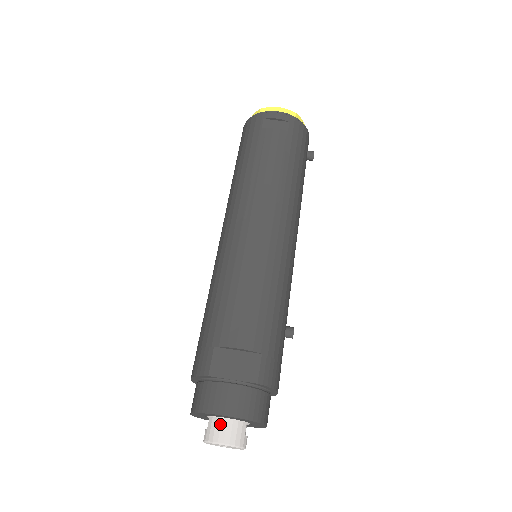
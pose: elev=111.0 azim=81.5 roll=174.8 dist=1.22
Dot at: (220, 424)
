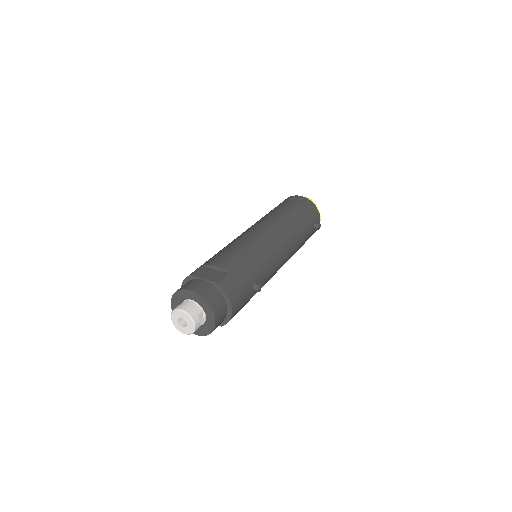
Dot at: (185, 302)
